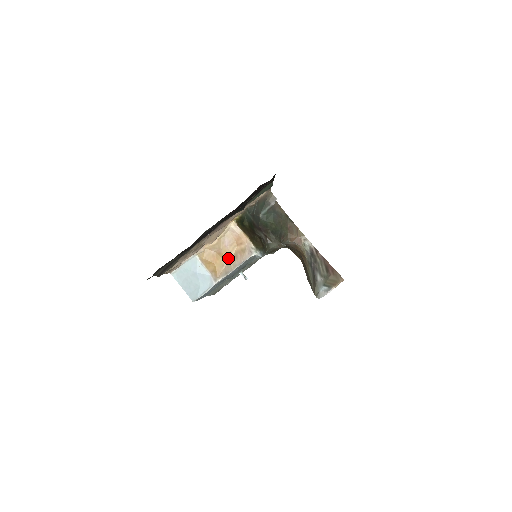
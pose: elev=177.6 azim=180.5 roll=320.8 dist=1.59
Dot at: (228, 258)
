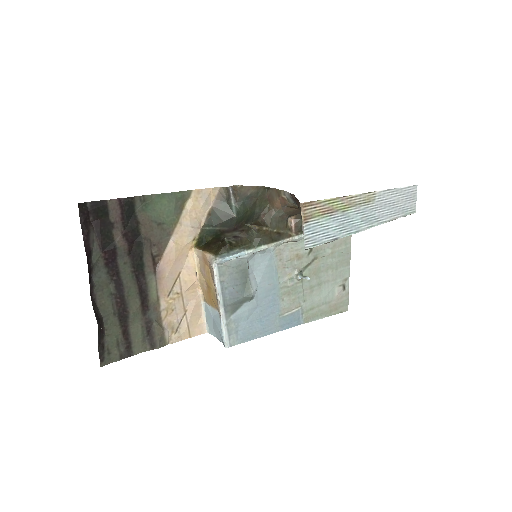
Dot at: (212, 285)
